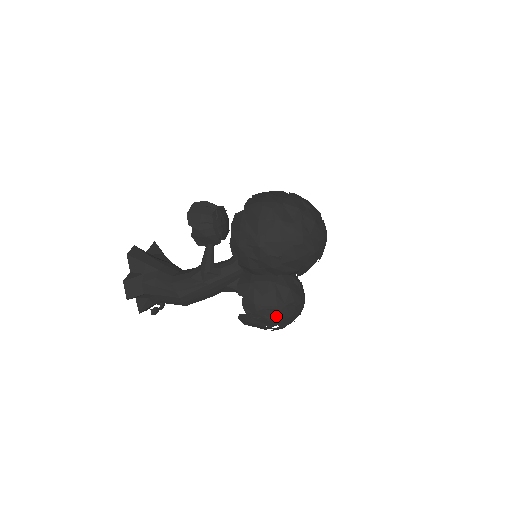
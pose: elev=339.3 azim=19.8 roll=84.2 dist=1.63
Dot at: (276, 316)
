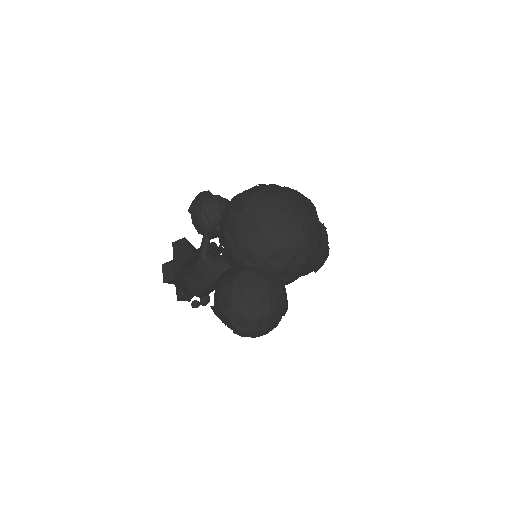
Dot at: occluded
